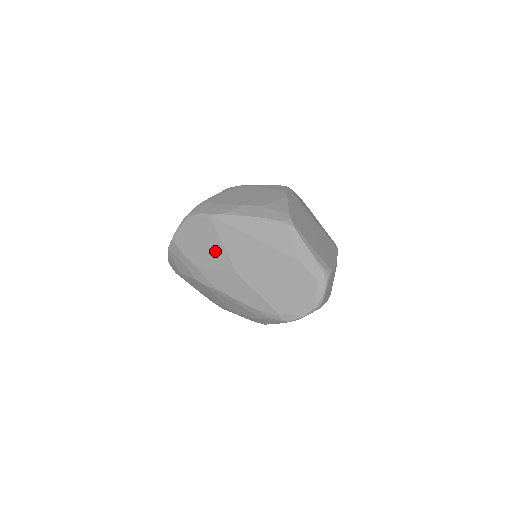
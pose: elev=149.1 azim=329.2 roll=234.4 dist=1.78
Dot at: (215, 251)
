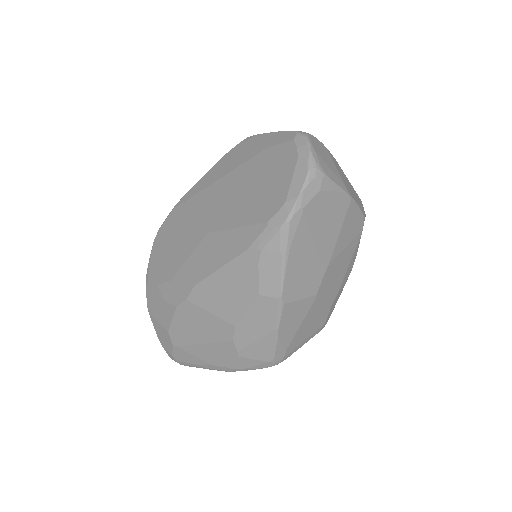
Dot at: (183, 239)
